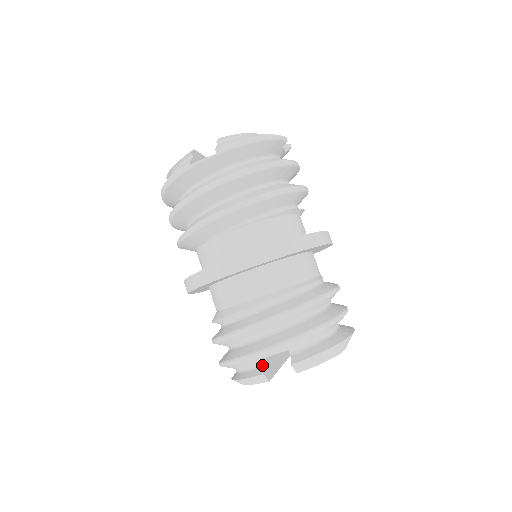
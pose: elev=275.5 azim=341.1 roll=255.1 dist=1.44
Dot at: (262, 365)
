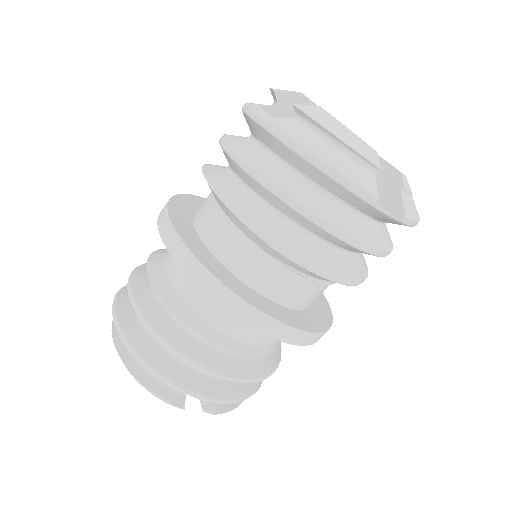
Dot at: occluded
